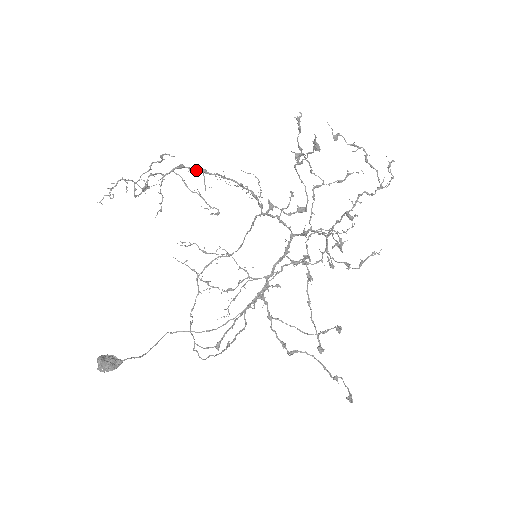
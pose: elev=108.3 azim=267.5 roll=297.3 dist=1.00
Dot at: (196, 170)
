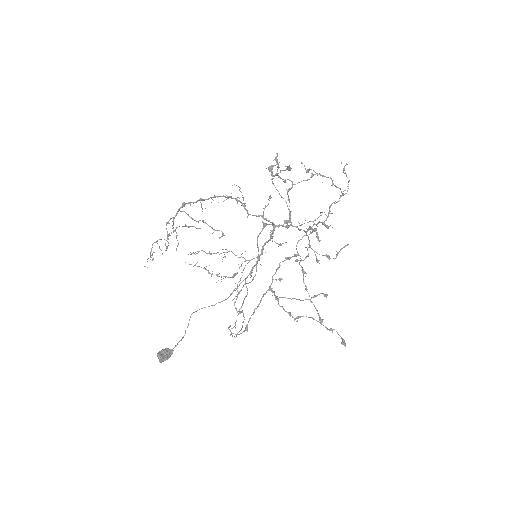
Dot at: (195, 202)
